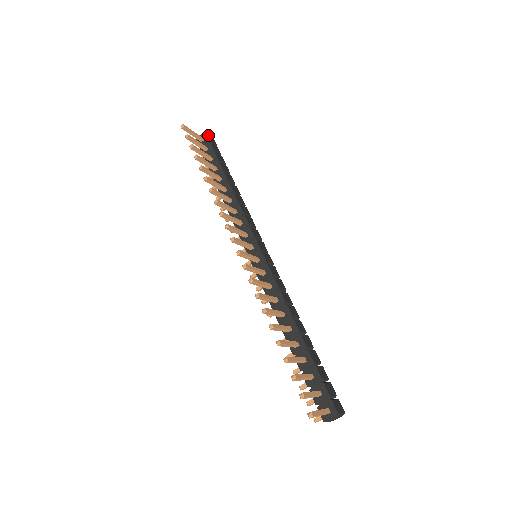
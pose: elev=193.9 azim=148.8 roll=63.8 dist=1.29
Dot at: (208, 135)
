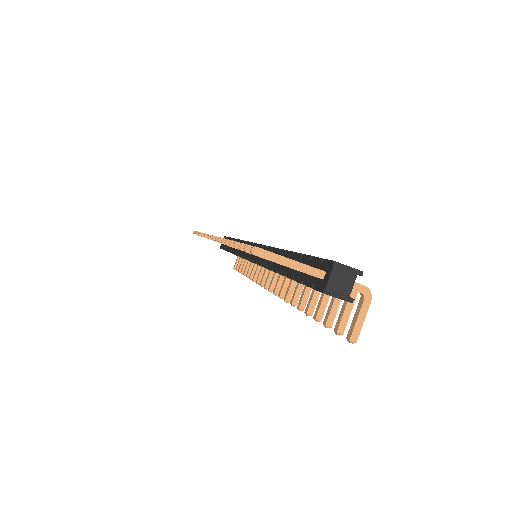
Dot at: occluded
